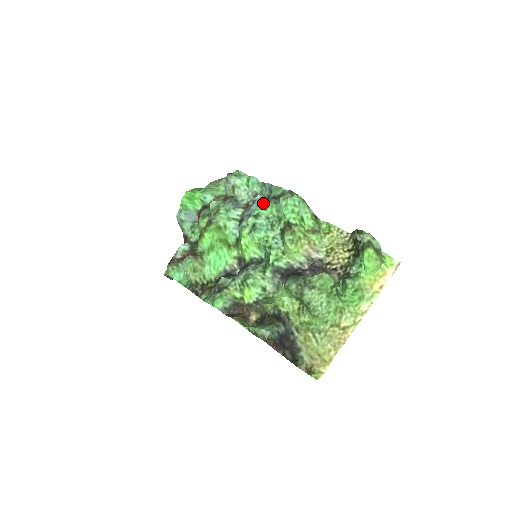
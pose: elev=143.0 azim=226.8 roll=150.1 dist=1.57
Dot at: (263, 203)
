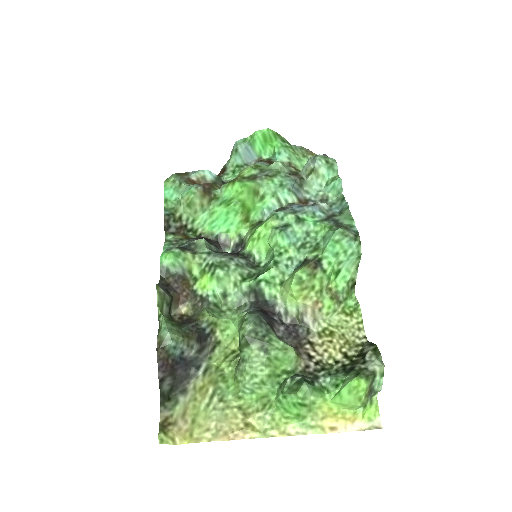
Dot at: (321, 215)
